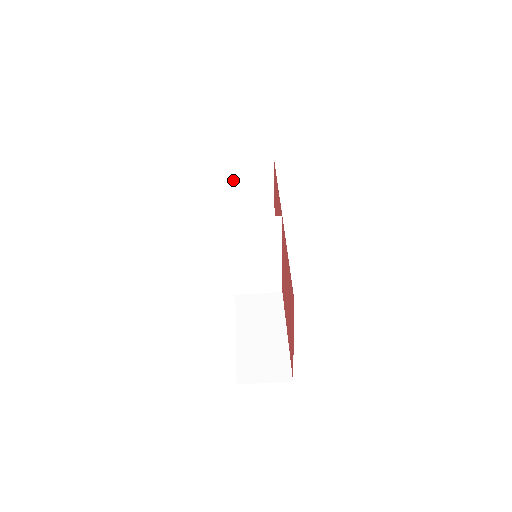
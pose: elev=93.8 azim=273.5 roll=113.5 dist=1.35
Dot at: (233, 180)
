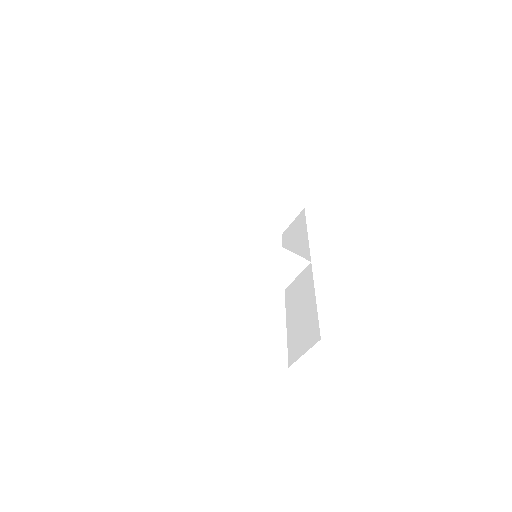
Dot at: (235, 206)
